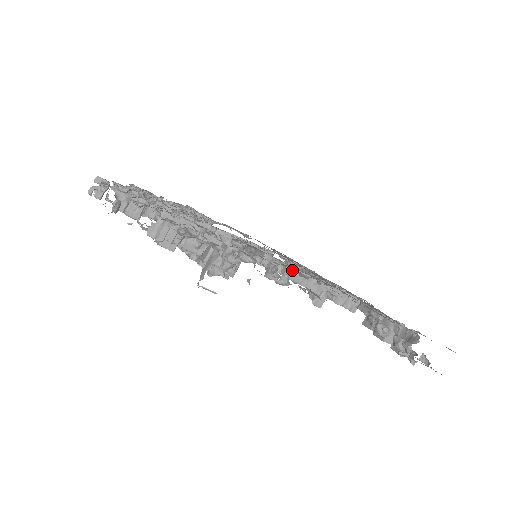
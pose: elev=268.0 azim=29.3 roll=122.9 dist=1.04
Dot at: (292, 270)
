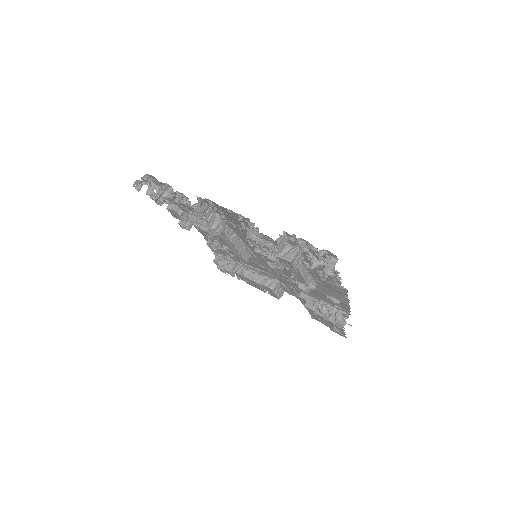
Dot at: (319, 271)
